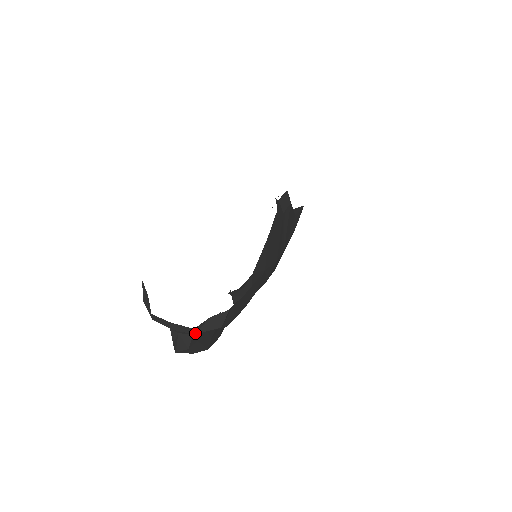
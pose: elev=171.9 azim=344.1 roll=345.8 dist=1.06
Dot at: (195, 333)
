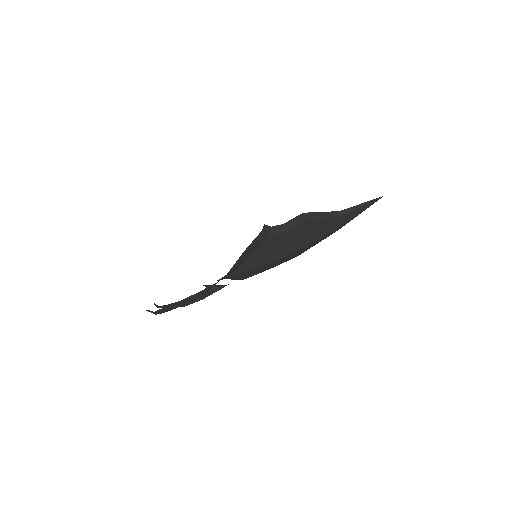
Dot at: (148, 311)
